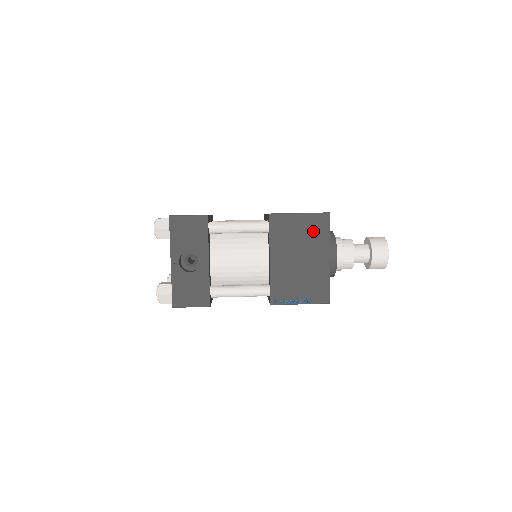
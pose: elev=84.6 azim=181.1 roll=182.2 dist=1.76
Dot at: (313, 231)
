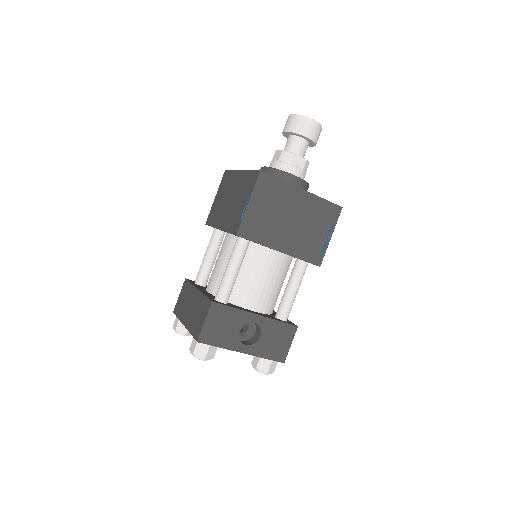
Dot at: (272, 196)
